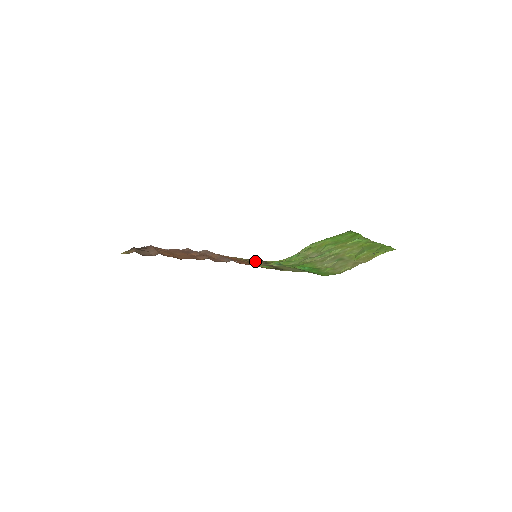
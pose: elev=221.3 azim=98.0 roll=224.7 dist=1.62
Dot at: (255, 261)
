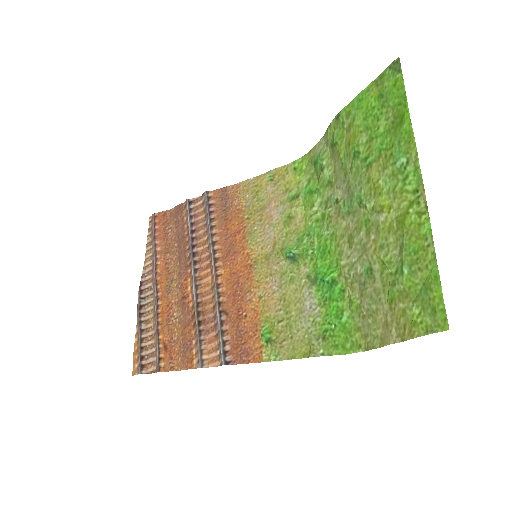
Dot at: (268, 207)
